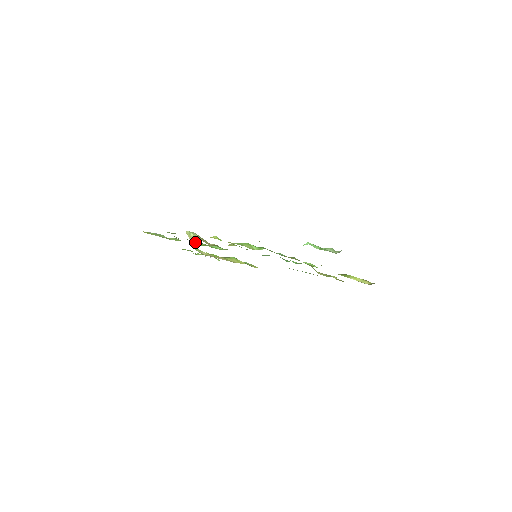
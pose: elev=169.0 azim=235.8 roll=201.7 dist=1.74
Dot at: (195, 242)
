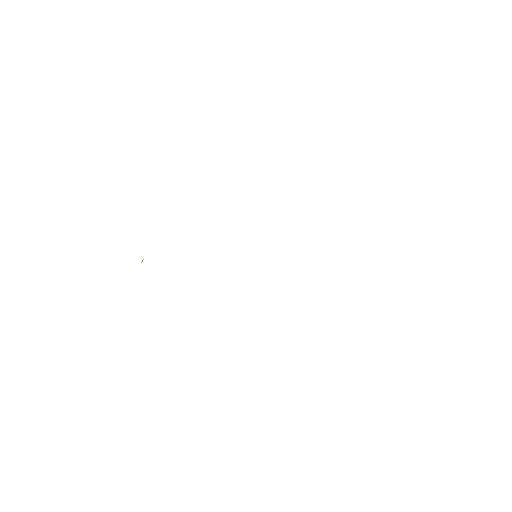
Dot at: occluded
